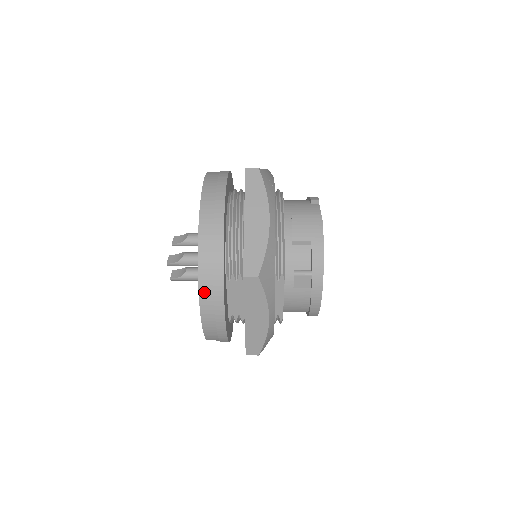
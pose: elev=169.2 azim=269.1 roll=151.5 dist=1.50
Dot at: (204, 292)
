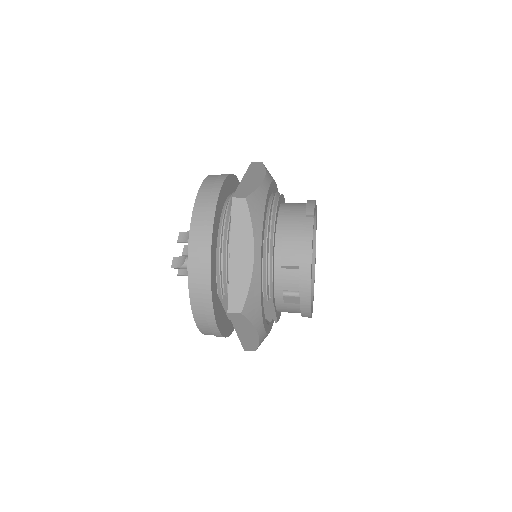
Dot at: (197, 314)
